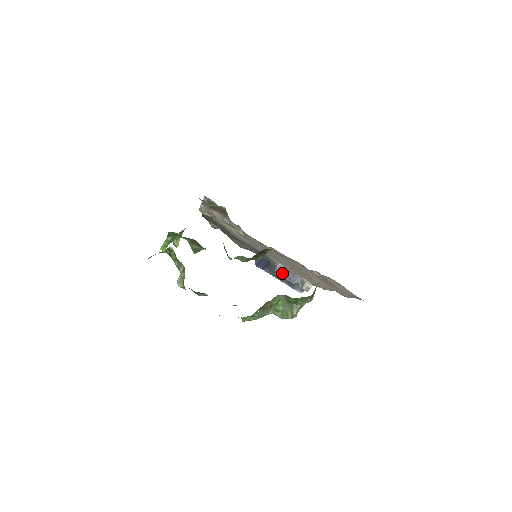
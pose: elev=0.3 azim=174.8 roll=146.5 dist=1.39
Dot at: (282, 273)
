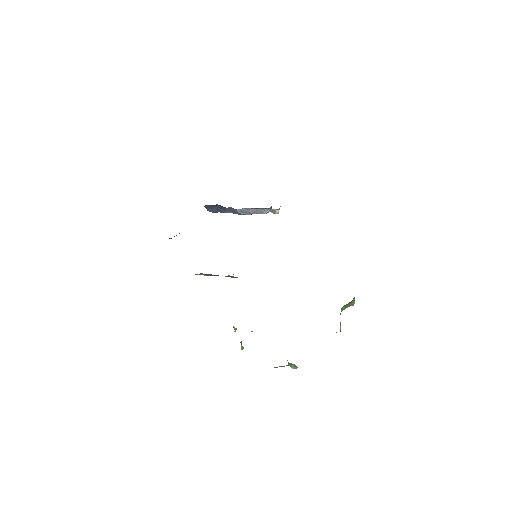
Dot at: (247, 212)
